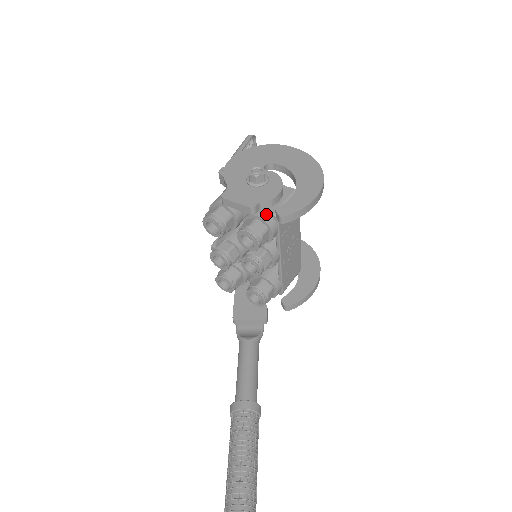
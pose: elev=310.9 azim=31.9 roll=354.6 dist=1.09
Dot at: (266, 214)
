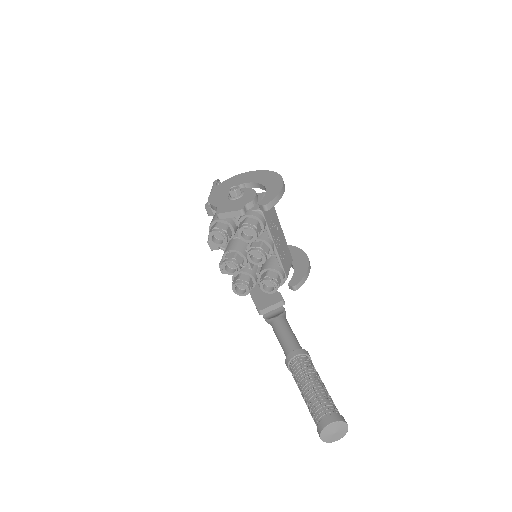
Dot at: (252, 212)
